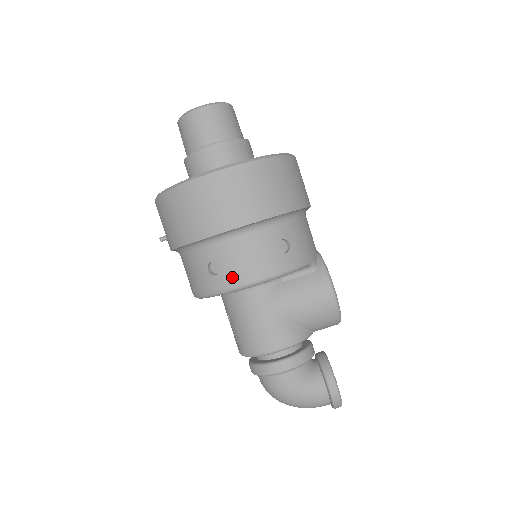
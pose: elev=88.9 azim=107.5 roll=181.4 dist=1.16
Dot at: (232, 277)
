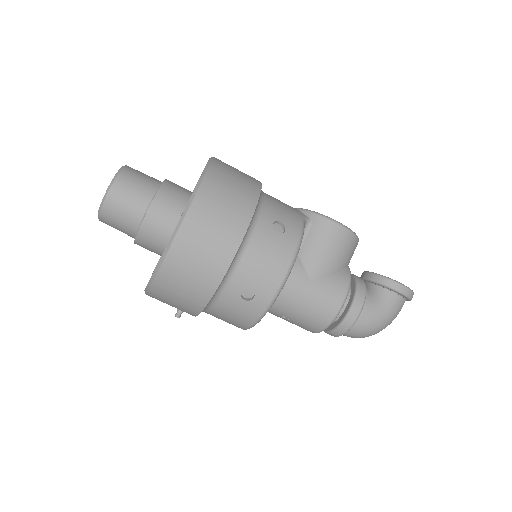
Dot at: (268, 287)
